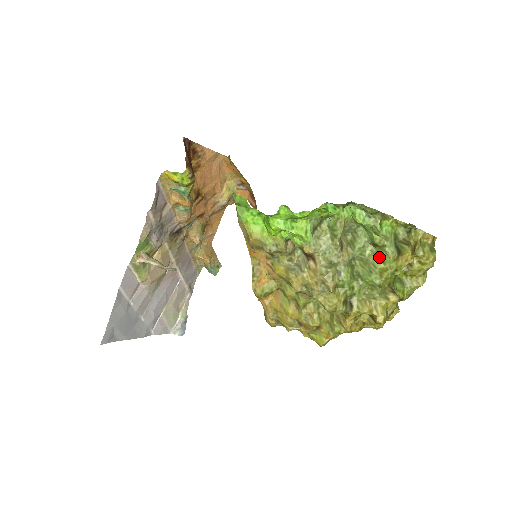
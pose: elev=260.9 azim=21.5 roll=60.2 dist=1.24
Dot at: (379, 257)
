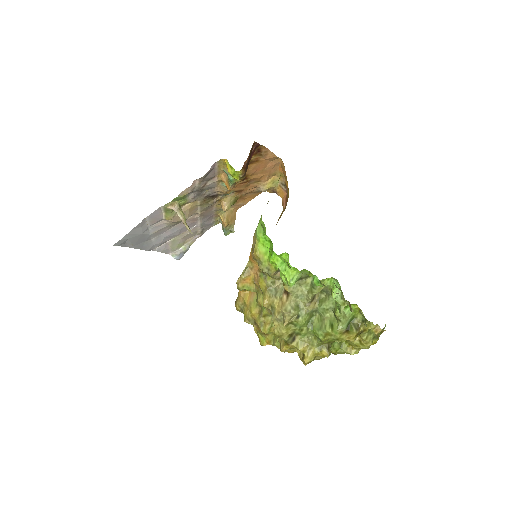
Dot at: (332, 324)
